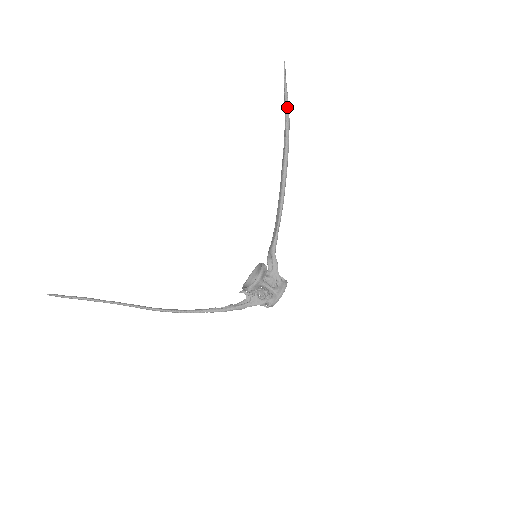
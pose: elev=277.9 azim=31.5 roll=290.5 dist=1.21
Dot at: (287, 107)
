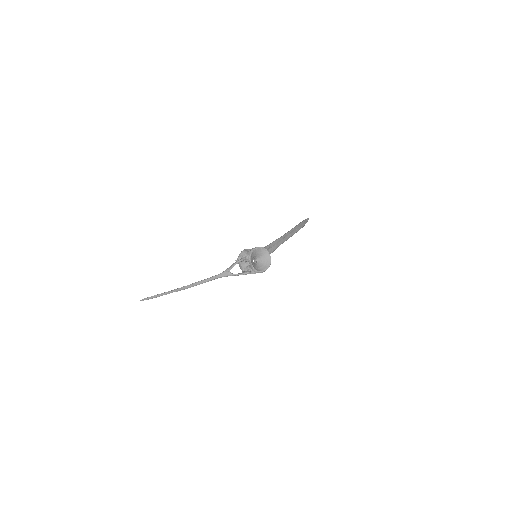
Dot at: occluded
